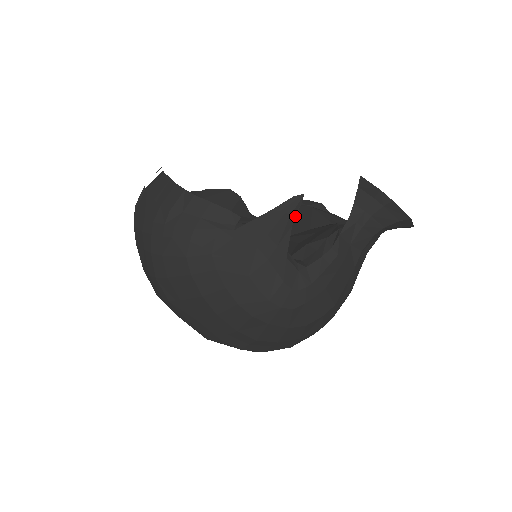
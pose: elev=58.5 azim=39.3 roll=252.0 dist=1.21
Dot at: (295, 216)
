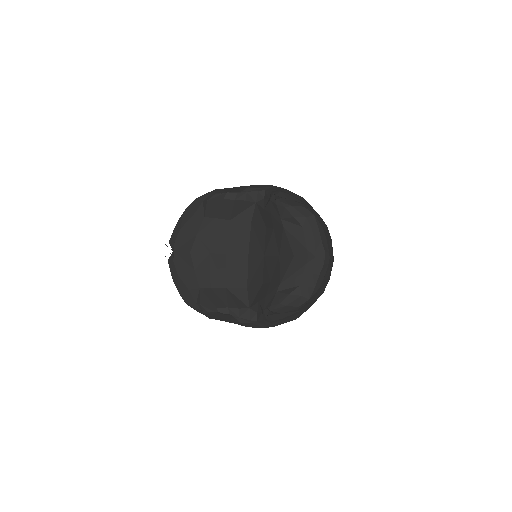
Dot at: (230, 315)
